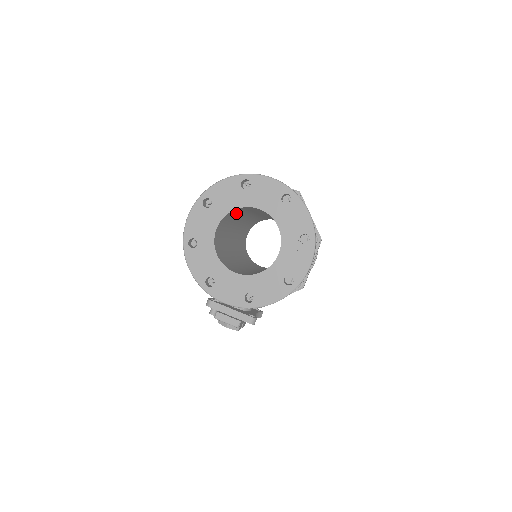
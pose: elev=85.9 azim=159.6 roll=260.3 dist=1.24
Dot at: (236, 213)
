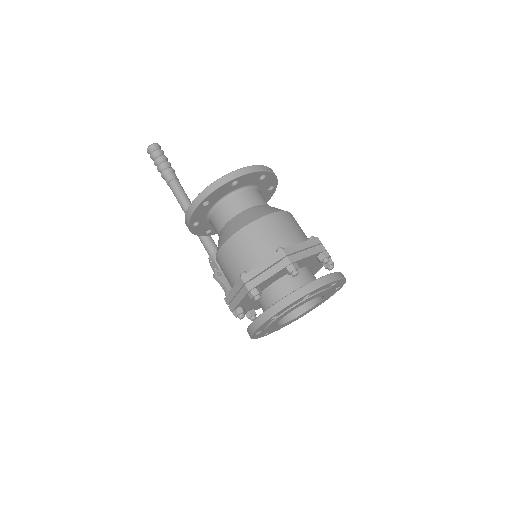
Dot at: (281, 292)
